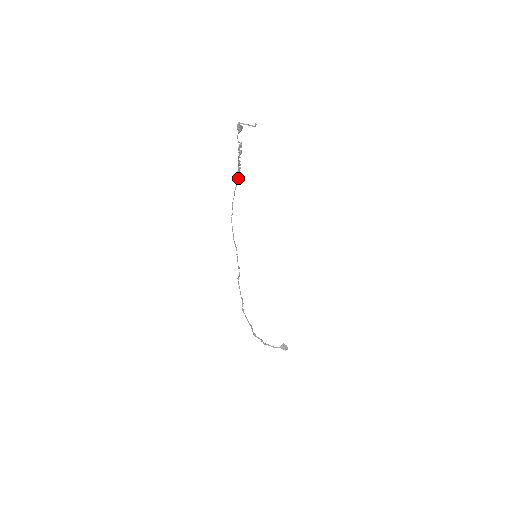
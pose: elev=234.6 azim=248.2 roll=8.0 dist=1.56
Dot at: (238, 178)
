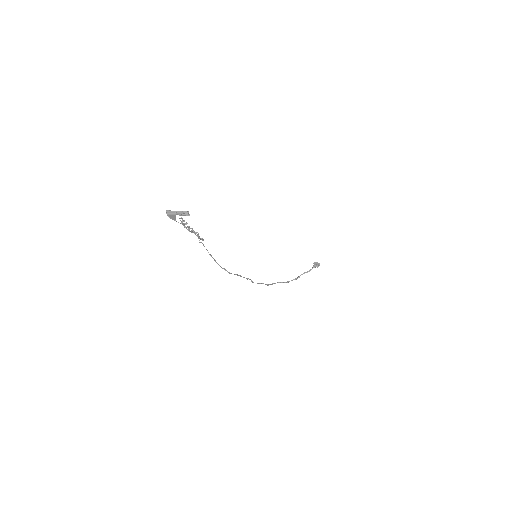
Dot at: (200, 239)
